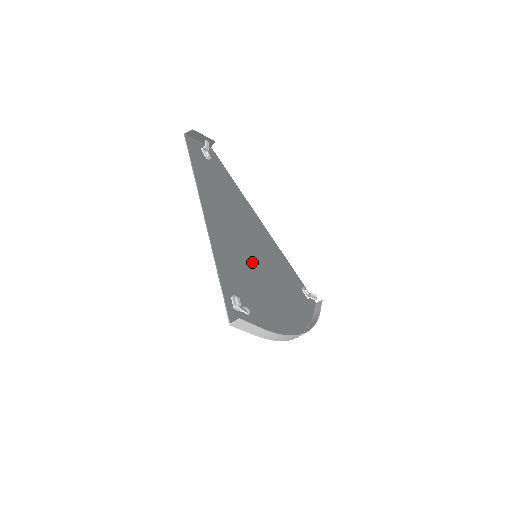
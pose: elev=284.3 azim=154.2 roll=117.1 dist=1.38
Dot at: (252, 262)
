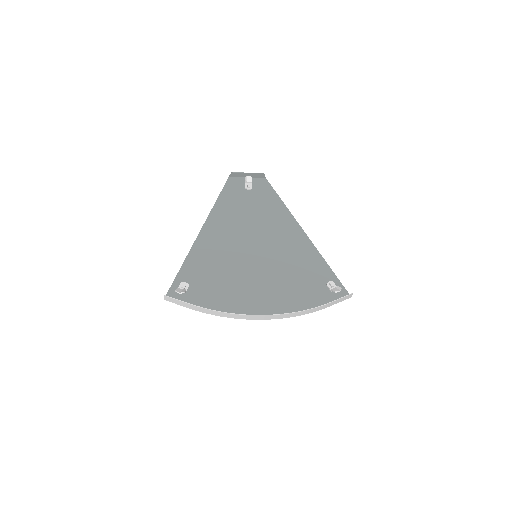
Dot at: (243, 261)
